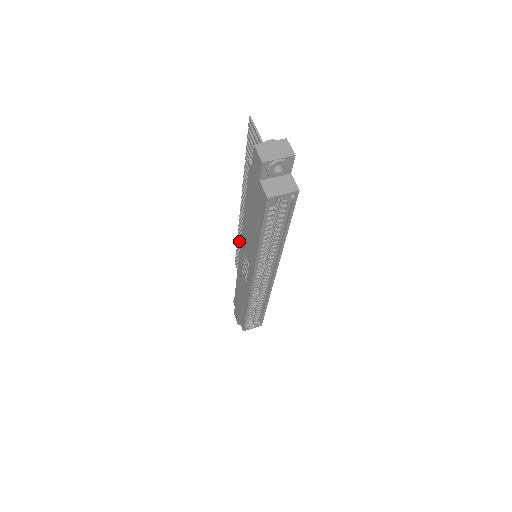
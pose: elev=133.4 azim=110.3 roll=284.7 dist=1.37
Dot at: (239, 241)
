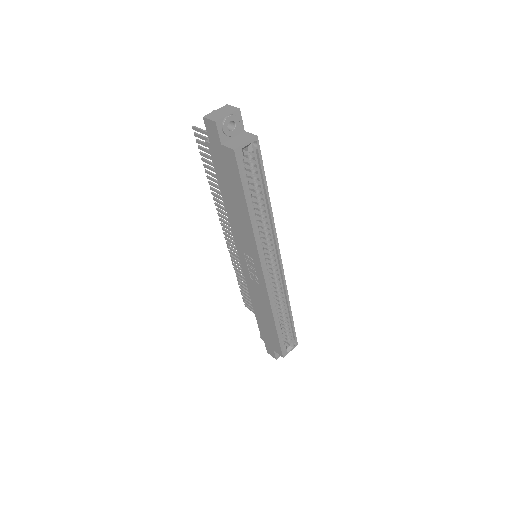
Dot at: (237, 273)
